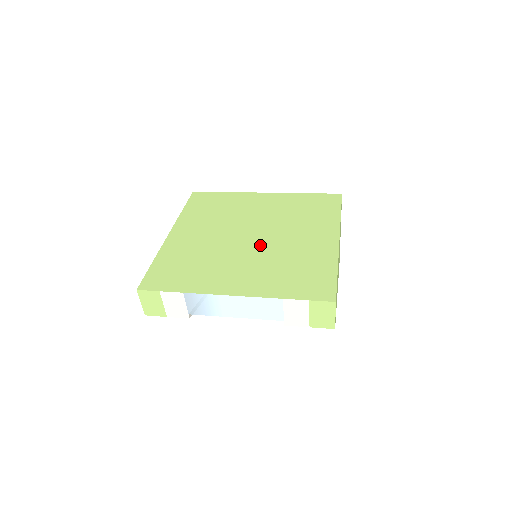
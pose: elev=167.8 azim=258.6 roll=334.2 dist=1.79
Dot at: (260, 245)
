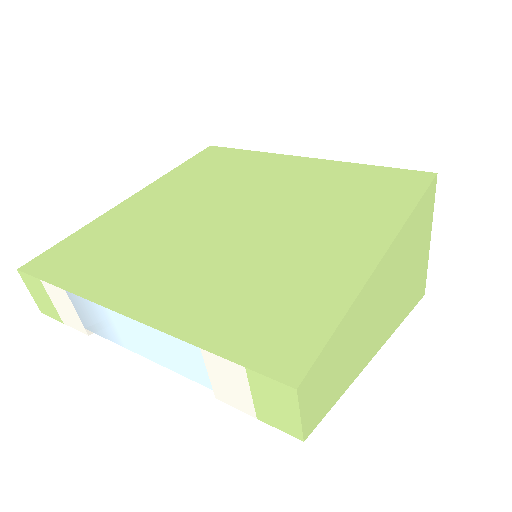
Dot at: (239, 236)
